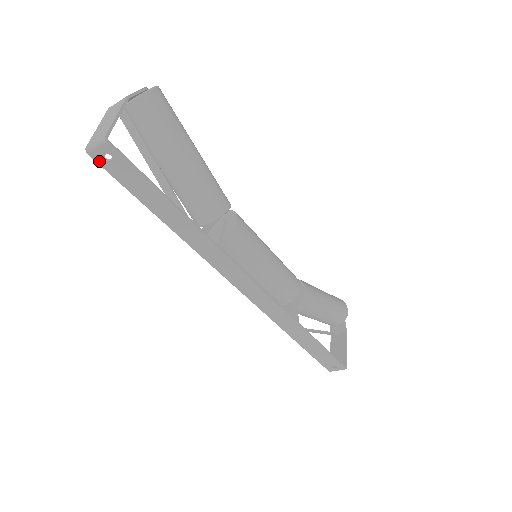
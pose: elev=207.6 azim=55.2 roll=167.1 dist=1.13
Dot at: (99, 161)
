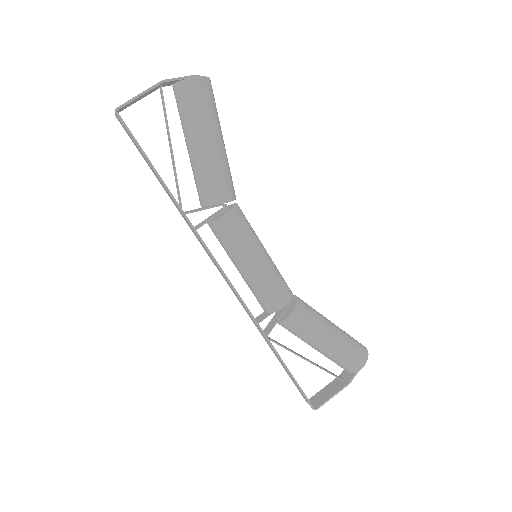
Dot at: (121, 124)
